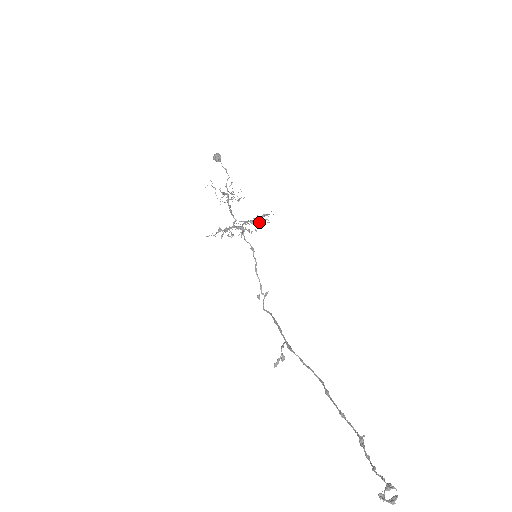
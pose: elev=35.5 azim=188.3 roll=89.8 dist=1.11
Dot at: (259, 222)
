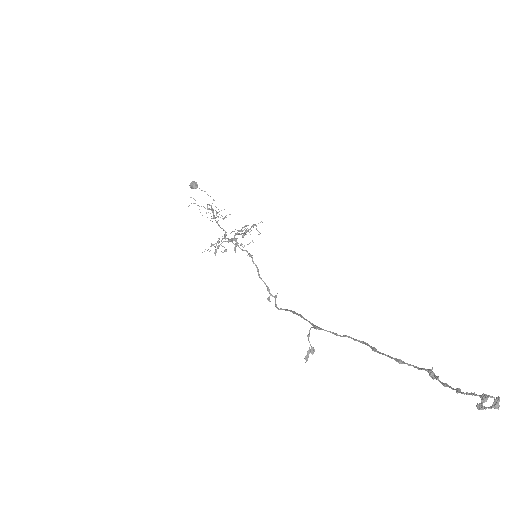
Dot at: (250, 234)
